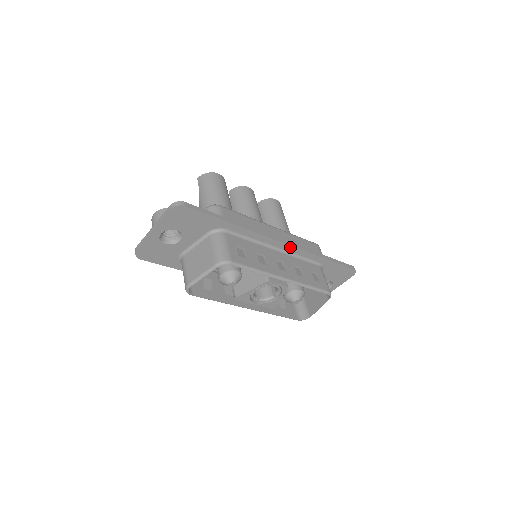
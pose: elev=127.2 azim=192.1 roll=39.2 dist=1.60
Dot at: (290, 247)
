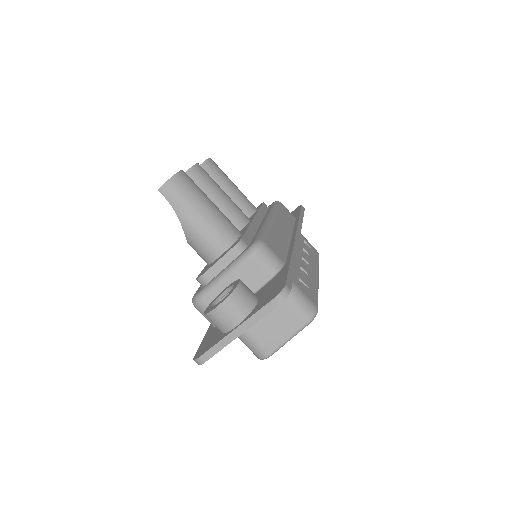
Dot at: occluded
